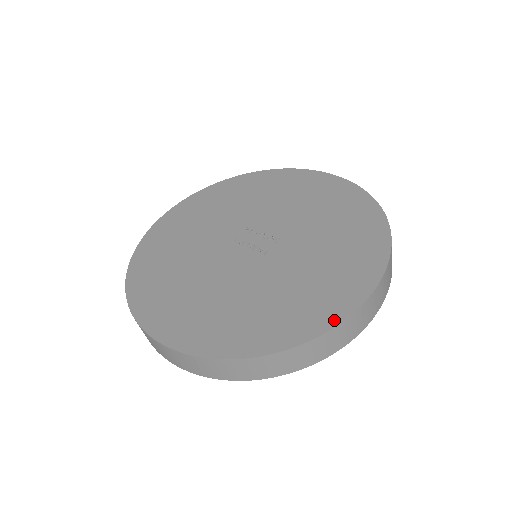
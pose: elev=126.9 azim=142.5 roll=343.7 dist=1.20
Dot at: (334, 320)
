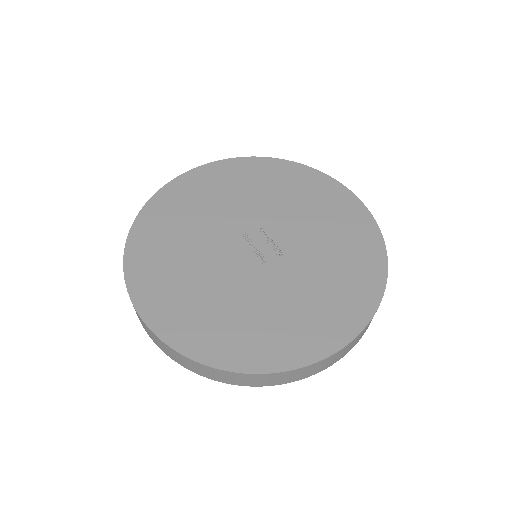
Dot at: (289, 364)
